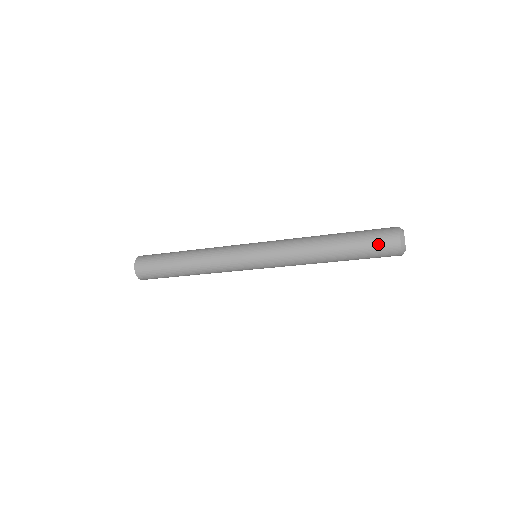
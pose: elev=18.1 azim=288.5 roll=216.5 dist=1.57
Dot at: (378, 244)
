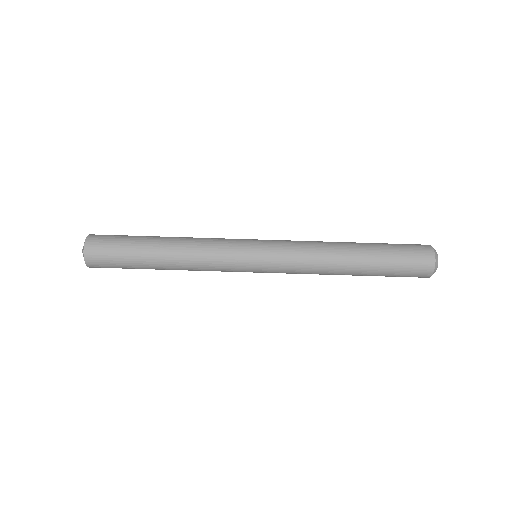
Dot at: (405, 244)
